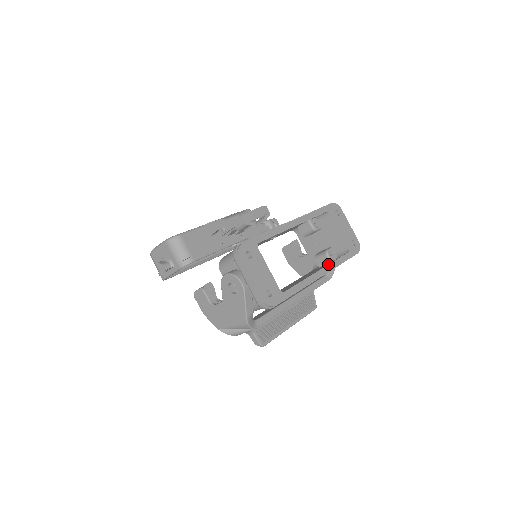
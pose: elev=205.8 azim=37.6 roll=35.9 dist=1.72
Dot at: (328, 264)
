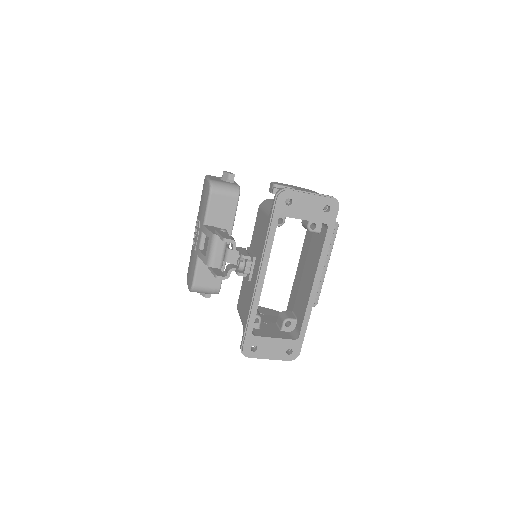
Dot at: (317, 268)
